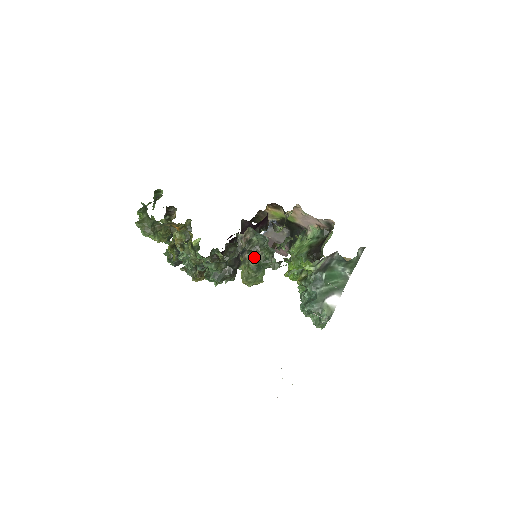
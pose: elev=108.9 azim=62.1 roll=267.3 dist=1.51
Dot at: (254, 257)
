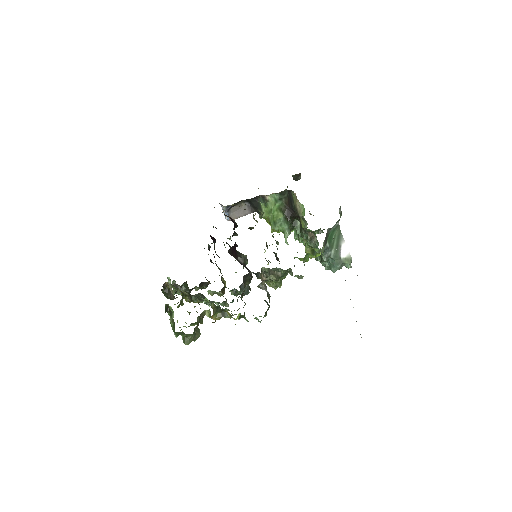
Dot at: (273, 276)
